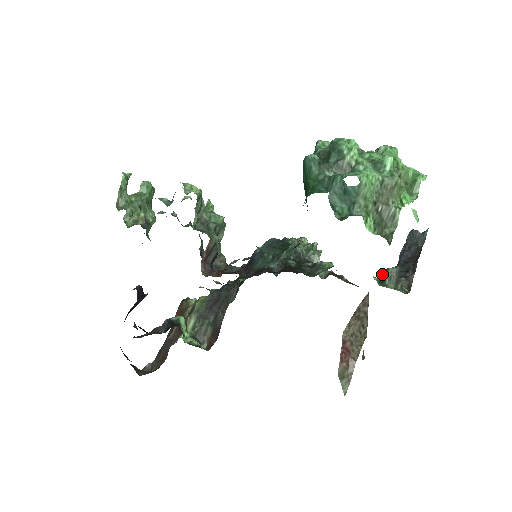
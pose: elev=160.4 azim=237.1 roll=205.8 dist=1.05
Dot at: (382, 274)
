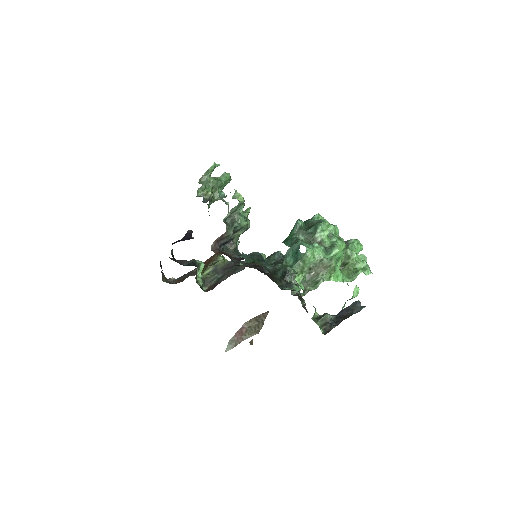
Dot at: (323, 314)
